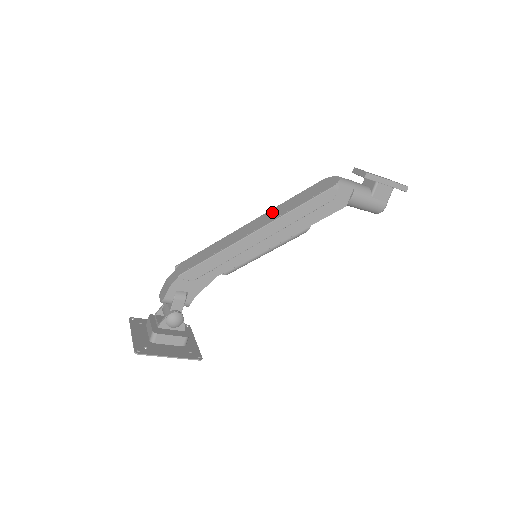
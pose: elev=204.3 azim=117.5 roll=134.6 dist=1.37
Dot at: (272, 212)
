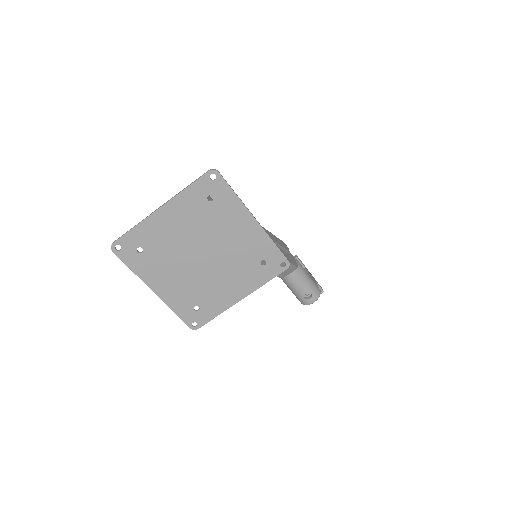
Dot at: occluded
